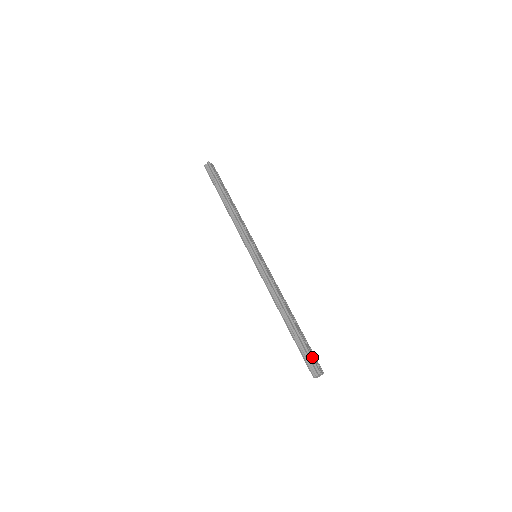
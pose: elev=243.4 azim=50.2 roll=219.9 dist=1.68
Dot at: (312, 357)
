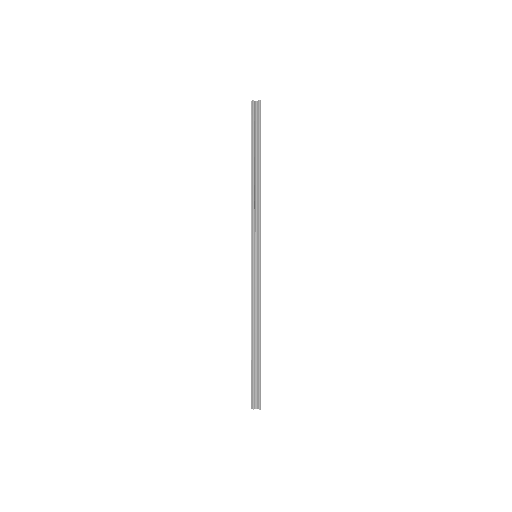
Dot at: occluded
